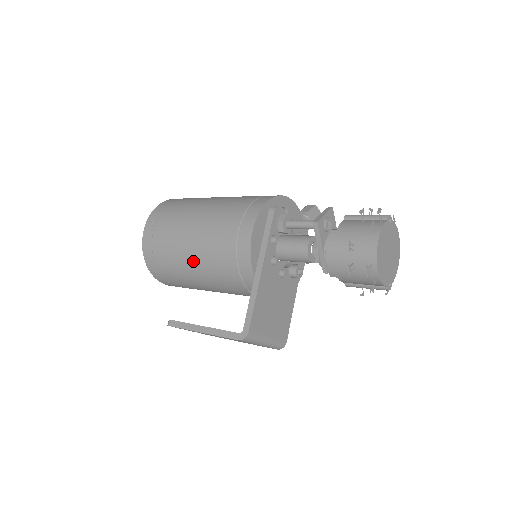
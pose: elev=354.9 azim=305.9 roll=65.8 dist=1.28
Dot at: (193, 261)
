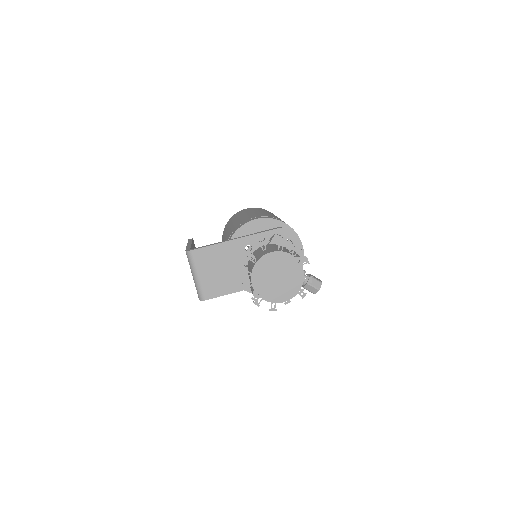
Dot at: occluded
